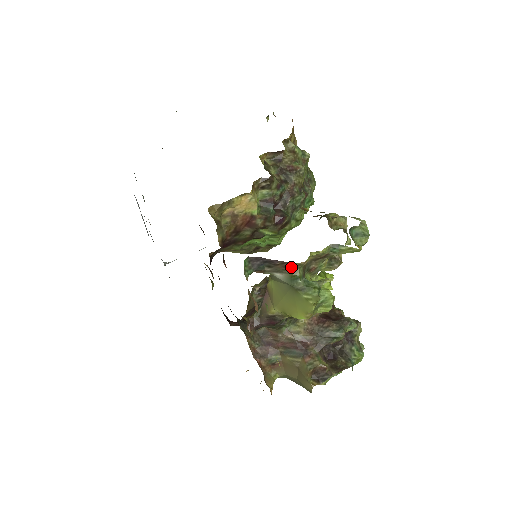
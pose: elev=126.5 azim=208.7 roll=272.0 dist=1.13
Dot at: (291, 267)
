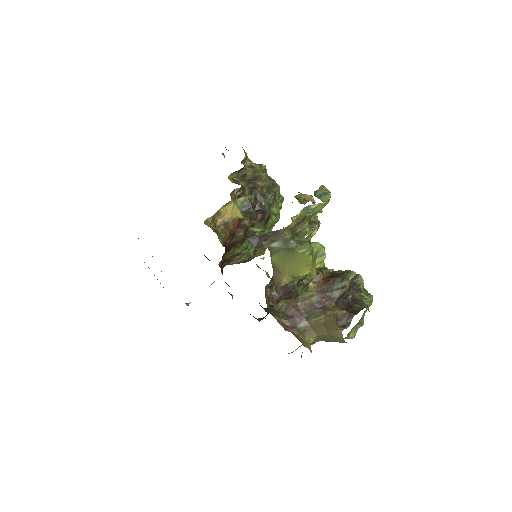
Dot at: (281, 233)
